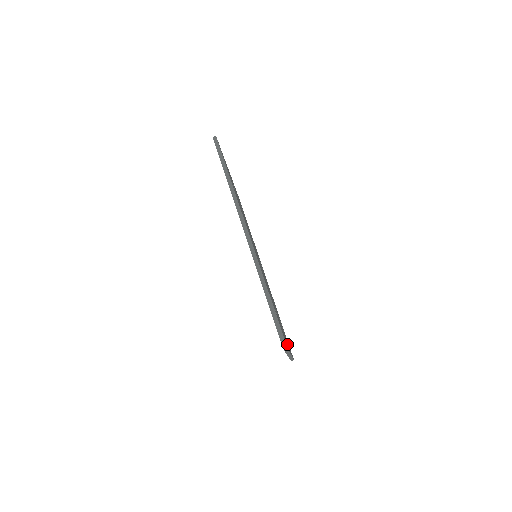
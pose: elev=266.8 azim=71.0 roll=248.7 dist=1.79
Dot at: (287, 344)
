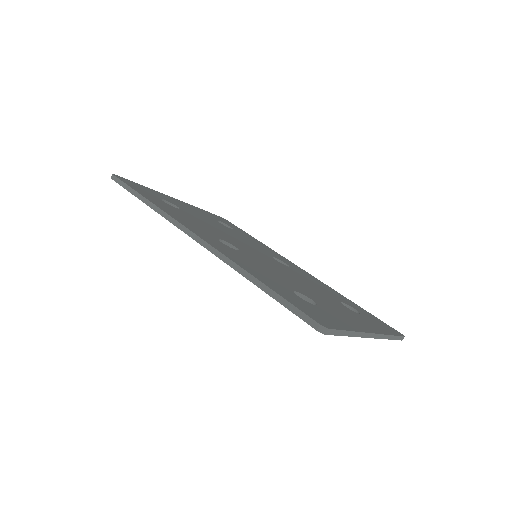
Dot at: (352, 324)
